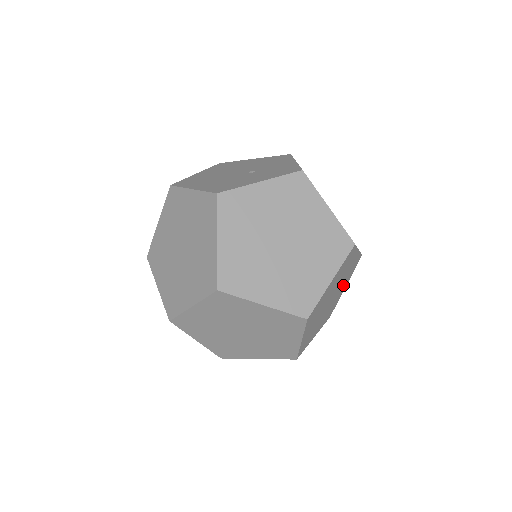
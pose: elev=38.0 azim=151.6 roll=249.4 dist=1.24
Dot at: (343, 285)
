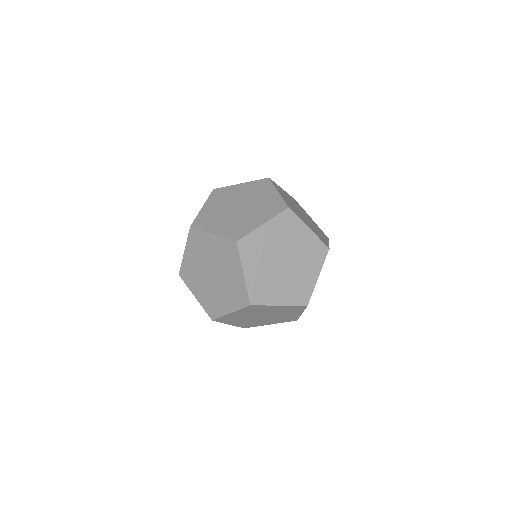
Dot at: (286, 289)
